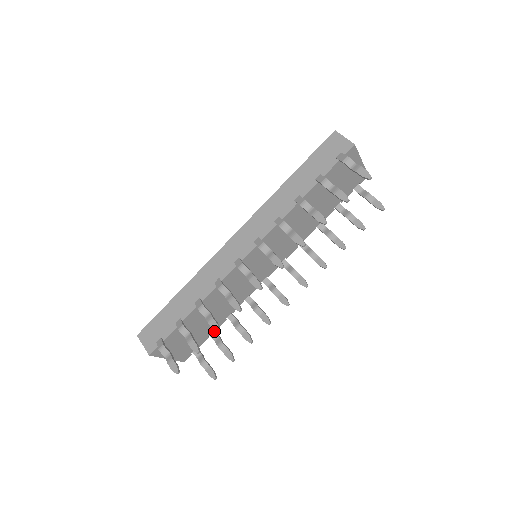
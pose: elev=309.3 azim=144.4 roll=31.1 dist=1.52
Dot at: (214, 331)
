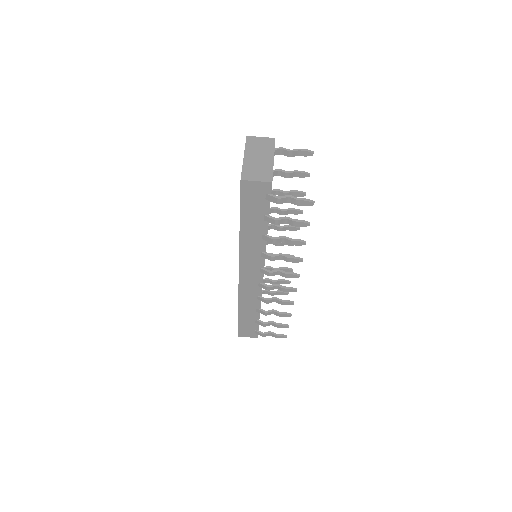
Dot at: occluded
